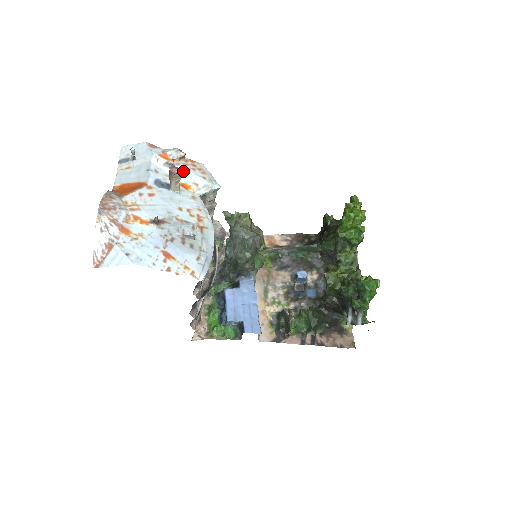
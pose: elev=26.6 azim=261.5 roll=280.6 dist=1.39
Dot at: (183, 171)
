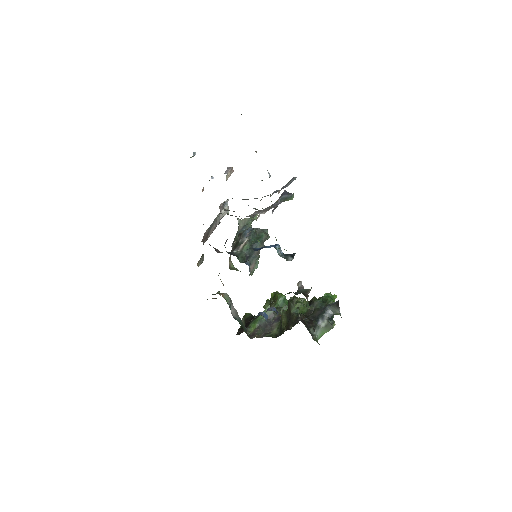
Dot at: occluded
